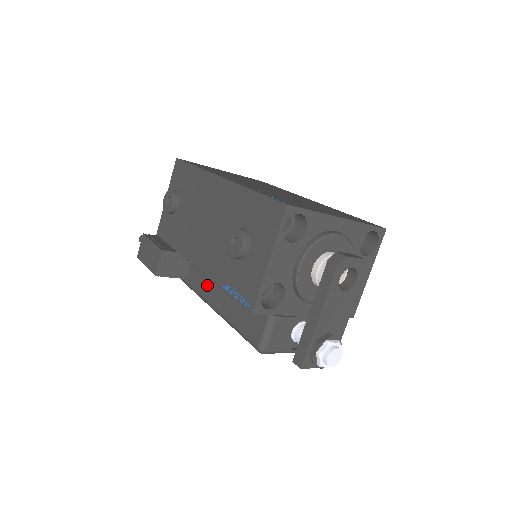
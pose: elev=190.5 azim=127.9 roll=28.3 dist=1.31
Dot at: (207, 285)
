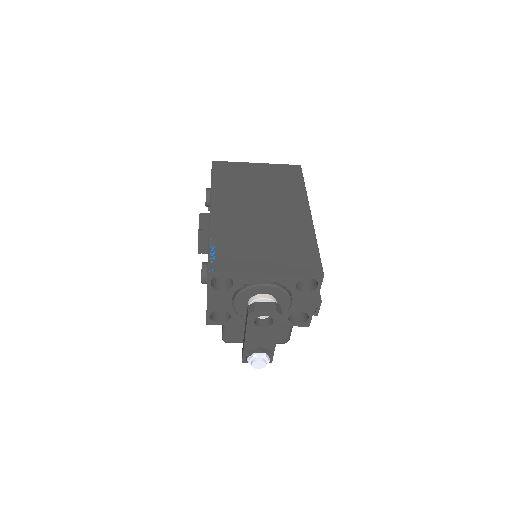
Dot at: occluded
